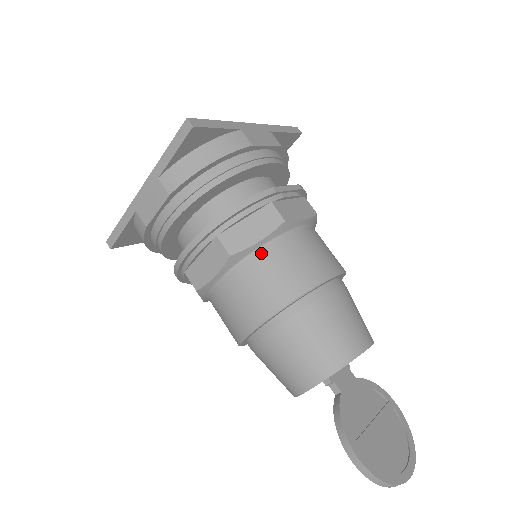
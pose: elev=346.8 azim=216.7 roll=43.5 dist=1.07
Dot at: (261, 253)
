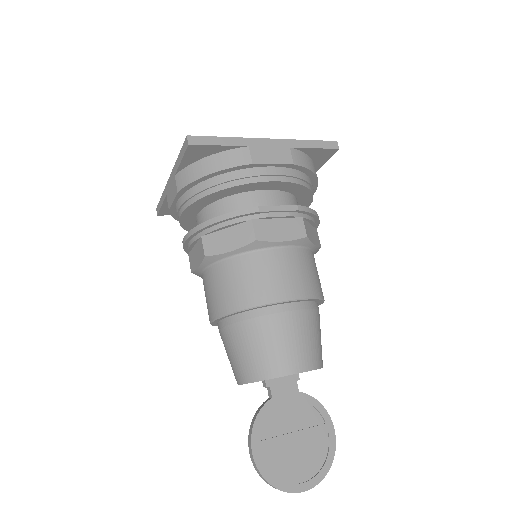
Dot at: (231, 261)
